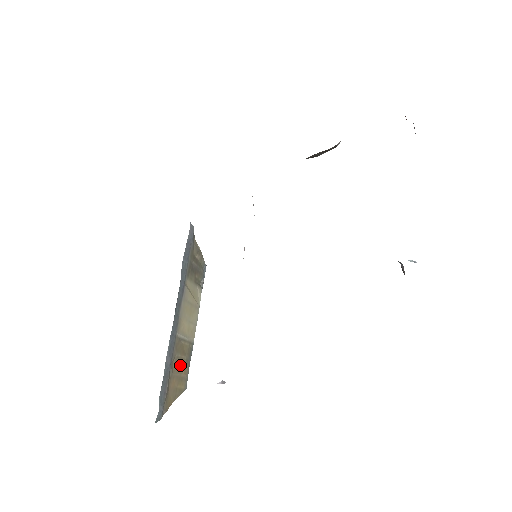
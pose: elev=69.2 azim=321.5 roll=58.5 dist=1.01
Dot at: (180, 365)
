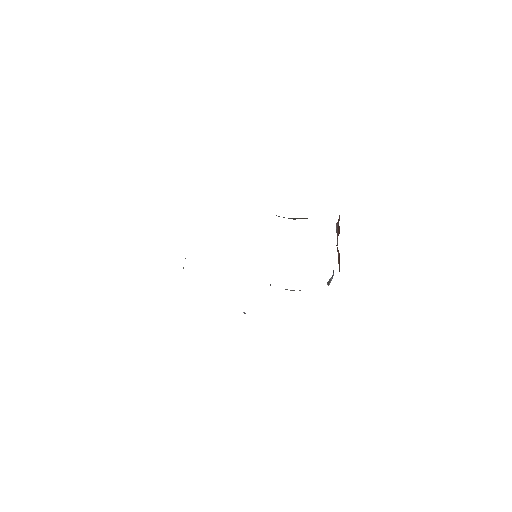
Dot at: occluded
